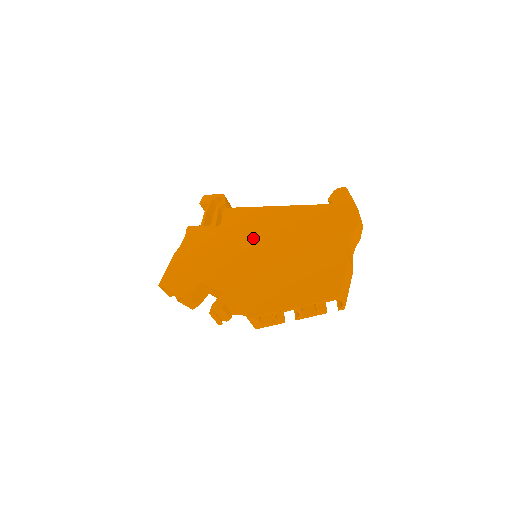
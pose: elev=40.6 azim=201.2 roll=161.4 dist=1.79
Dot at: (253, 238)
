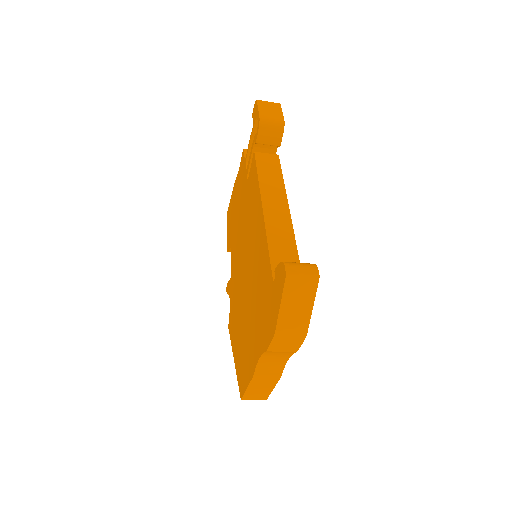
Dot at: (247, 239)
